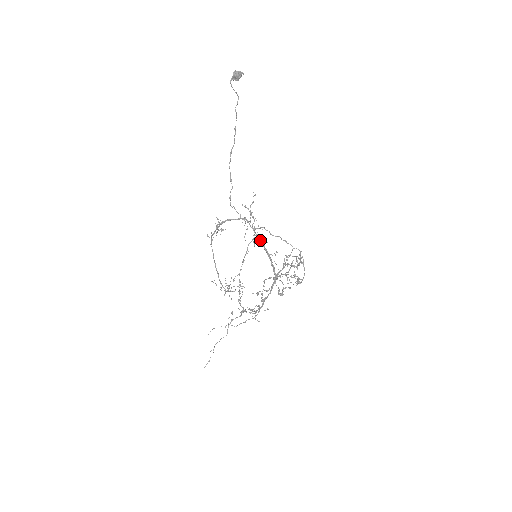
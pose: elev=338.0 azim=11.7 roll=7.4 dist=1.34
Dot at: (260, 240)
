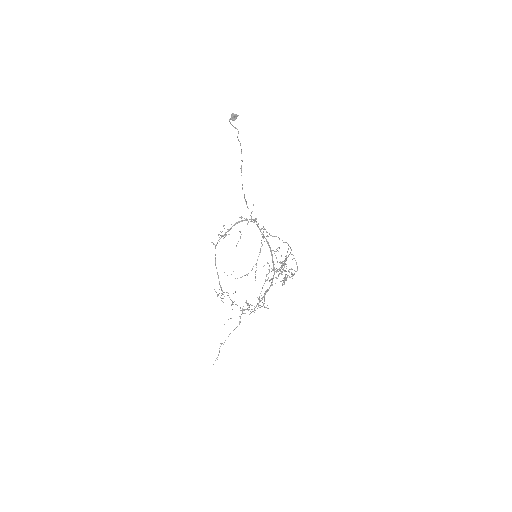
Dot at: occluded
